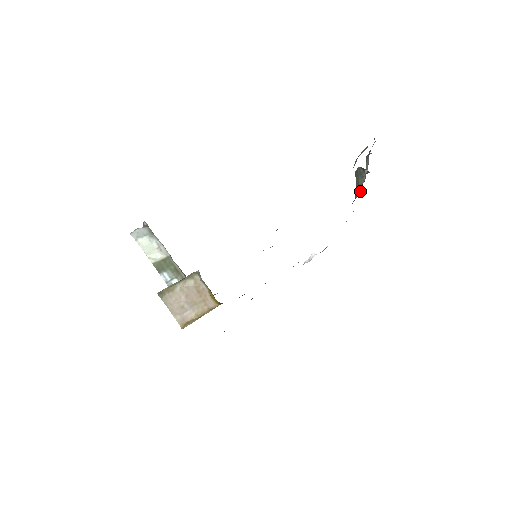
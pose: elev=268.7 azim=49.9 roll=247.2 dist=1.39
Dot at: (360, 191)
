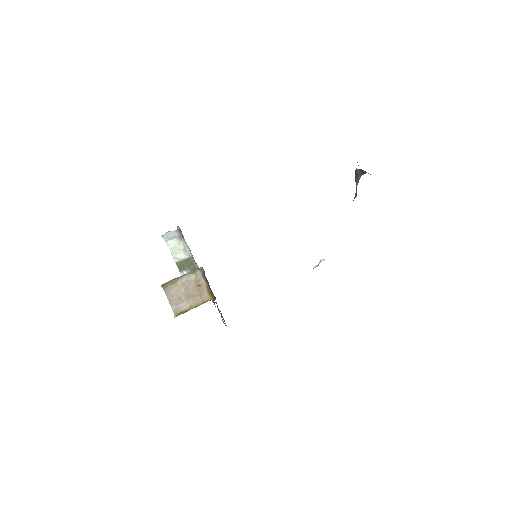
Dot at: (356, 192)
